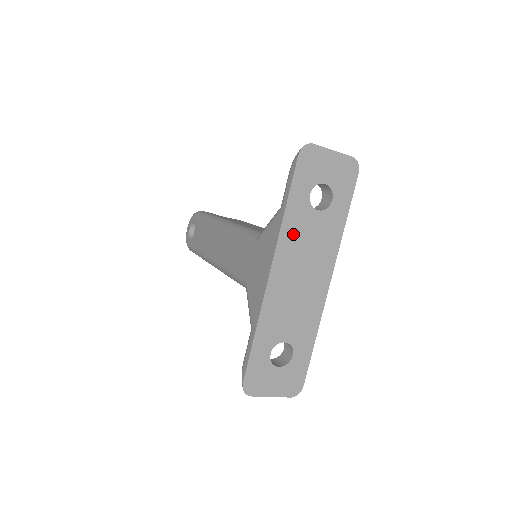
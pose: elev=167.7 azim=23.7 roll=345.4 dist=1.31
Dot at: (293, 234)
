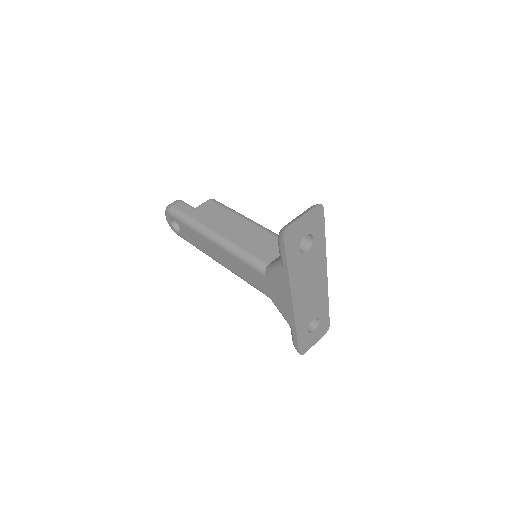
Dot at: (297, 276)
